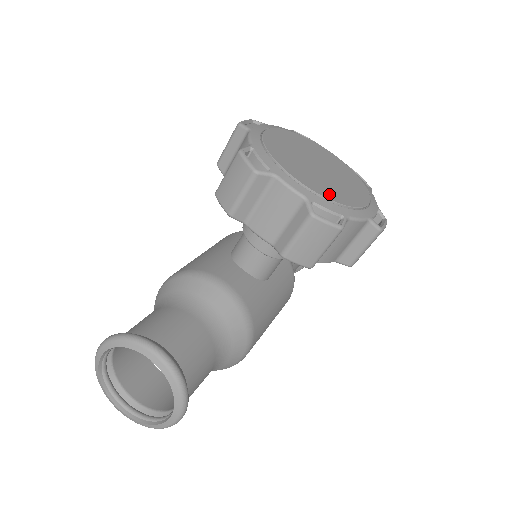
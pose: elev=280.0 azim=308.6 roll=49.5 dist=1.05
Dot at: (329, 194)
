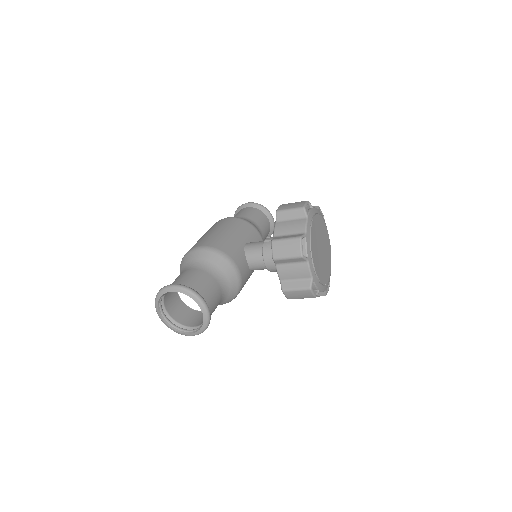
Dot at: (320, 276)
